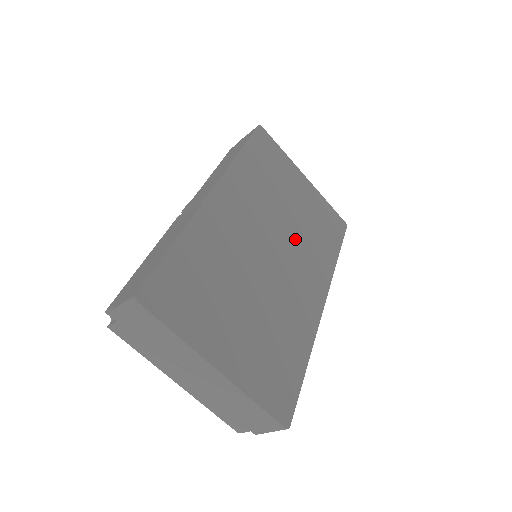
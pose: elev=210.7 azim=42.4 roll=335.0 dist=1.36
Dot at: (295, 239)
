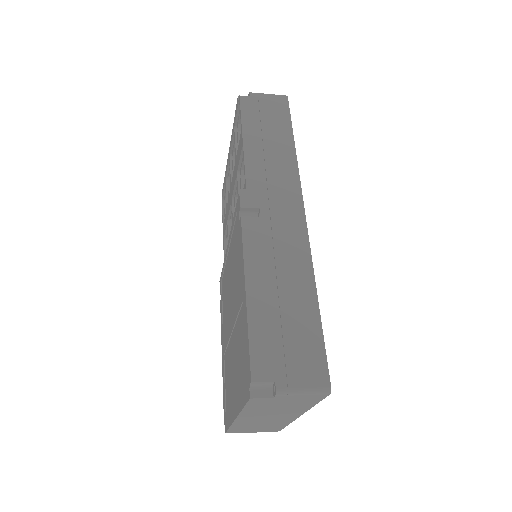
Dot at: occluded
